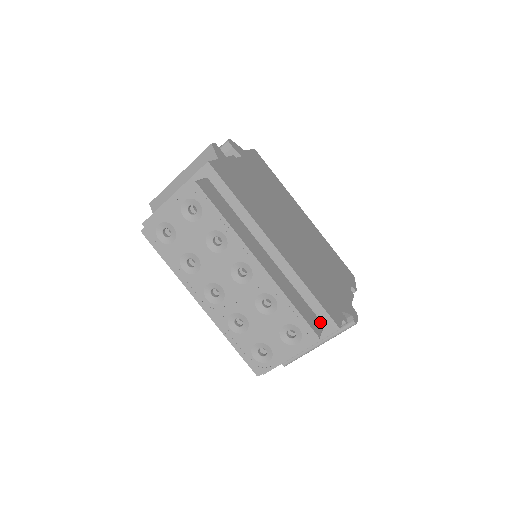
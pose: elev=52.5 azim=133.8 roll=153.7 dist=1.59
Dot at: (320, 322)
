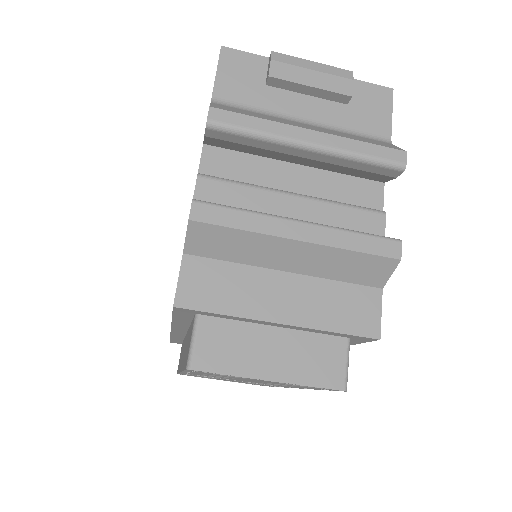
Dot at: occluded
